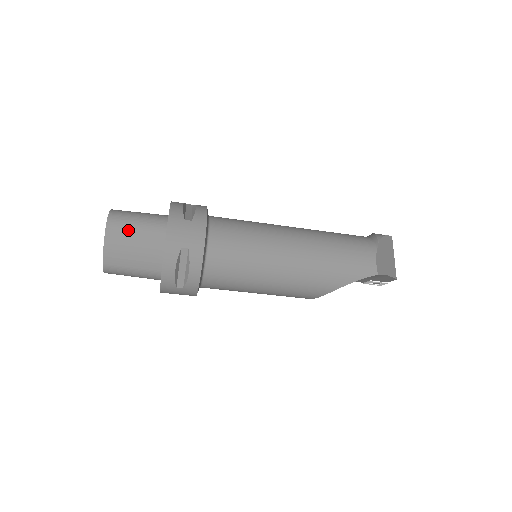
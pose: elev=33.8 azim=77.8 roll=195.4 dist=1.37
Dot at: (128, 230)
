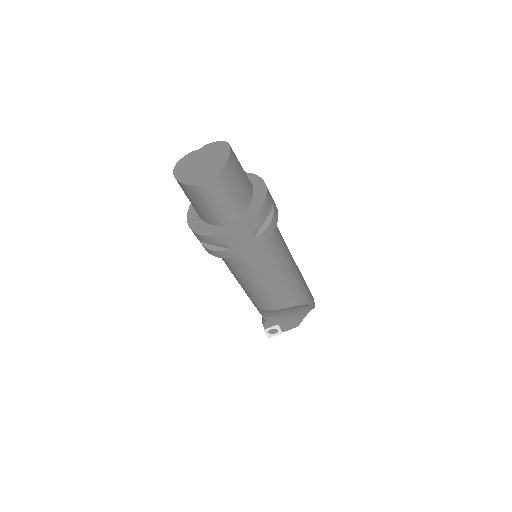
Dot at: (239, 164)
